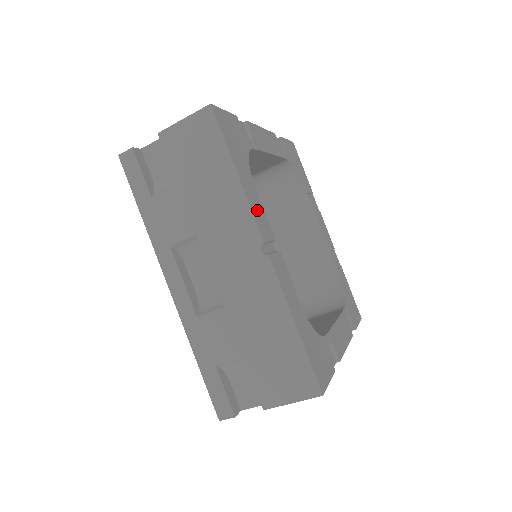
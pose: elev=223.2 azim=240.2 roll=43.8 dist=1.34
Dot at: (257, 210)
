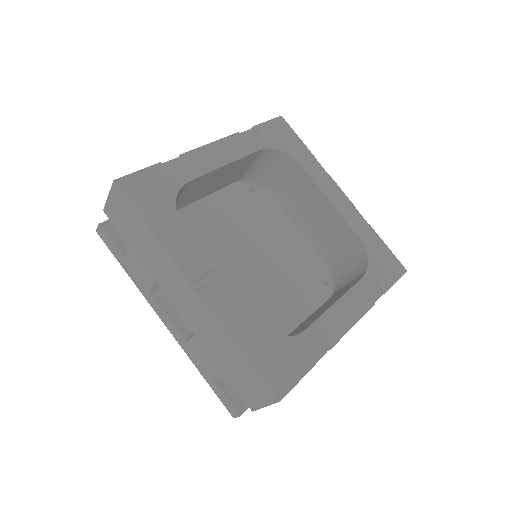
Dot at: (183, 253)
